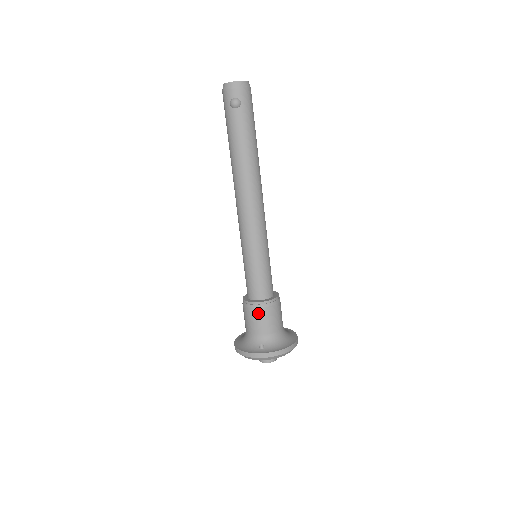
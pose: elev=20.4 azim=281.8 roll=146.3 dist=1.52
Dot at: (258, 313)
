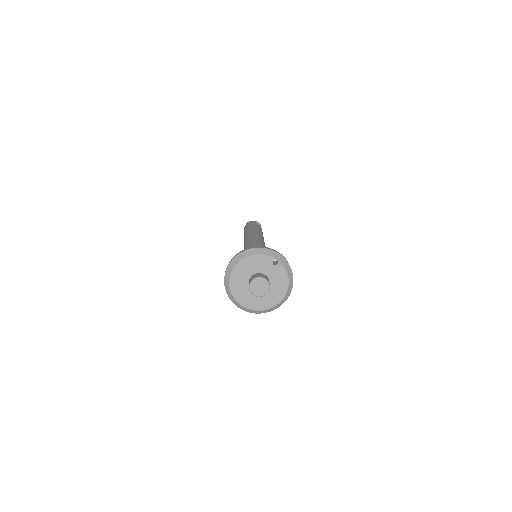
Dot at: occluded
